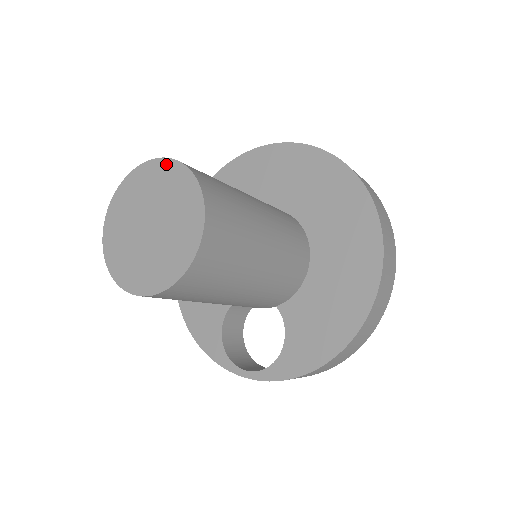
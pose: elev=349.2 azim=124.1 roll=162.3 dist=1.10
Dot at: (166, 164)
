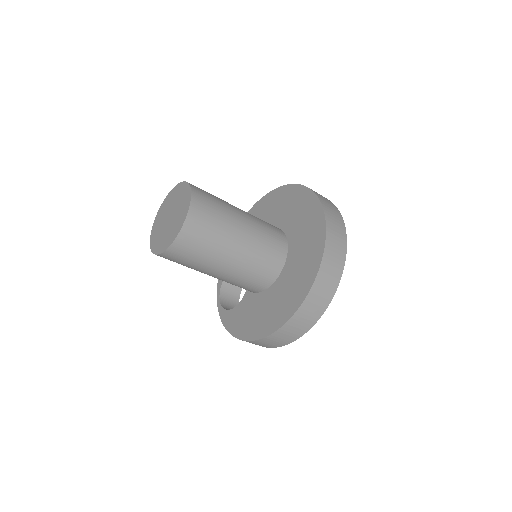
Dot at: (189, 198)
